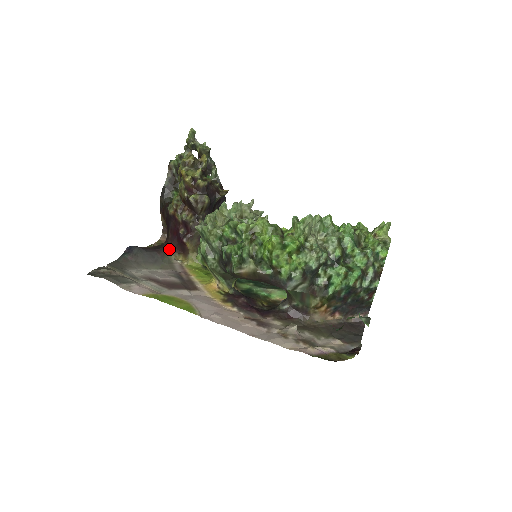
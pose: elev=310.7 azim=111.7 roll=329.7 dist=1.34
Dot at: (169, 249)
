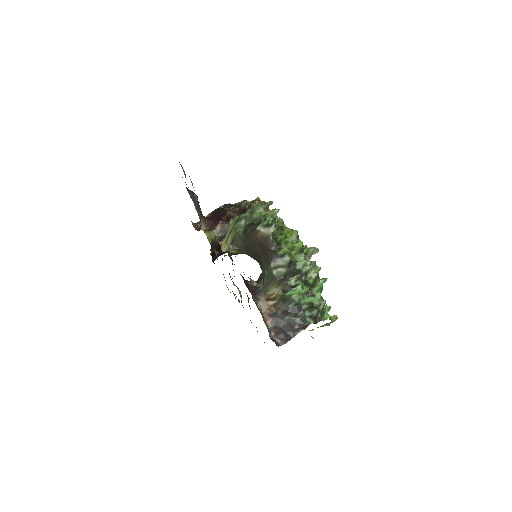
Dot at: (205, 219)
